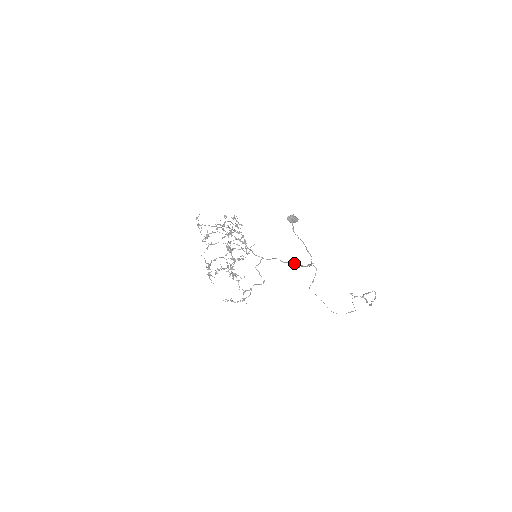
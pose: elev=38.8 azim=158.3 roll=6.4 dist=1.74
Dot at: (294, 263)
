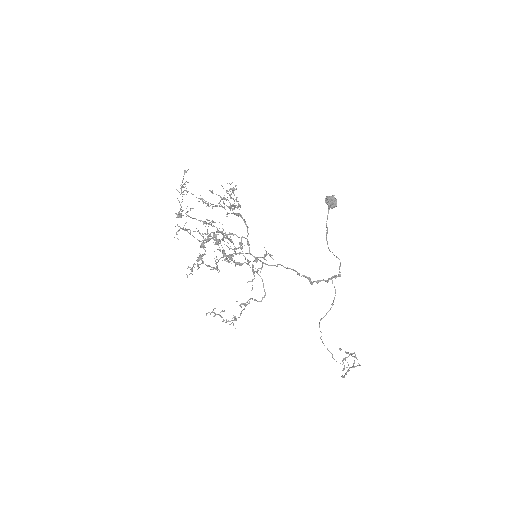
Dot at: occluded
